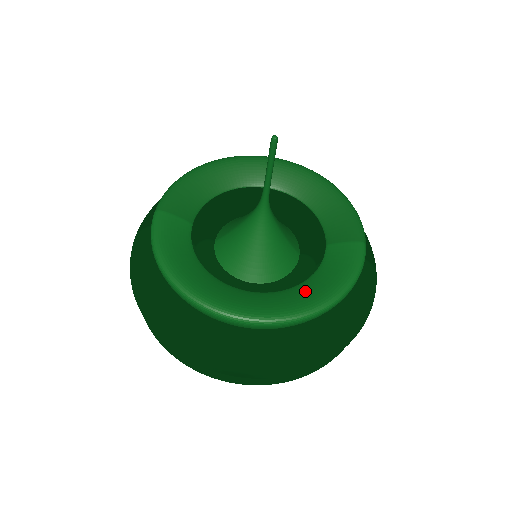
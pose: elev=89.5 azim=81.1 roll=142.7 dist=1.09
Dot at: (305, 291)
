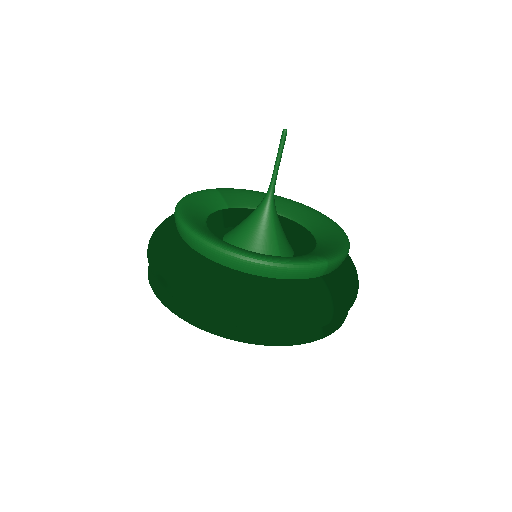
Dot at: occluded
